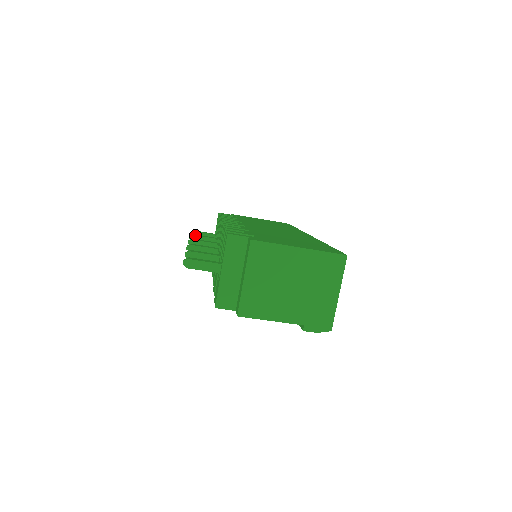
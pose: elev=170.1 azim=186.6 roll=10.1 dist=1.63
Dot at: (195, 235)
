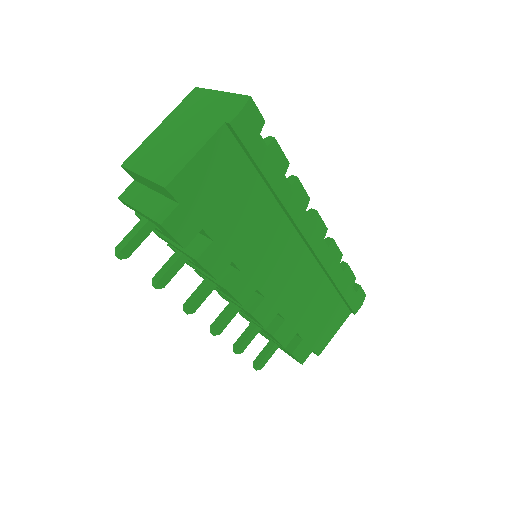
Dot at: (234, 343)
